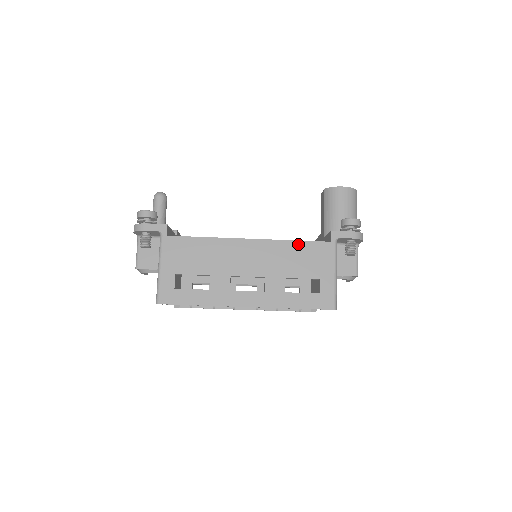
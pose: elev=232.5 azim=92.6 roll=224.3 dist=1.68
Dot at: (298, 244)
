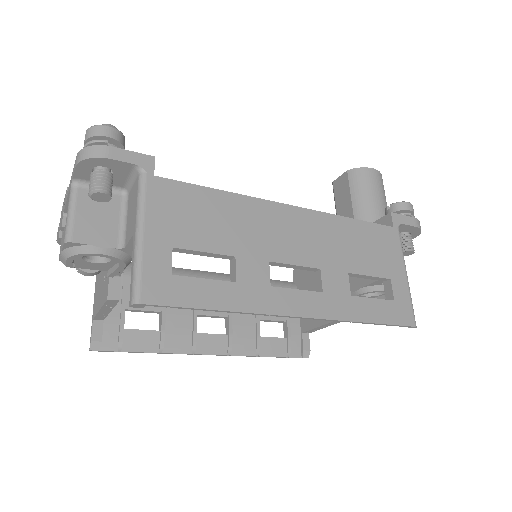
Dot at: (356, 224)
